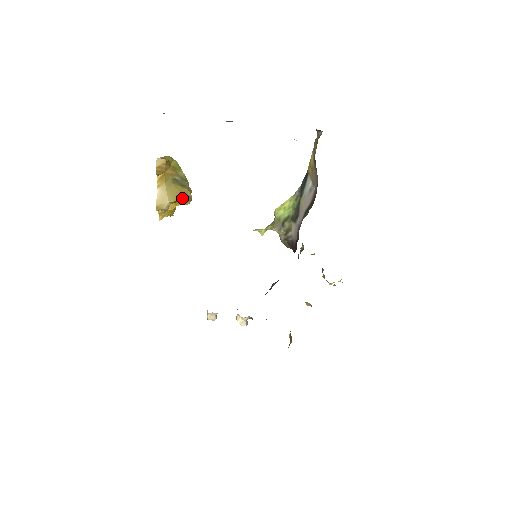
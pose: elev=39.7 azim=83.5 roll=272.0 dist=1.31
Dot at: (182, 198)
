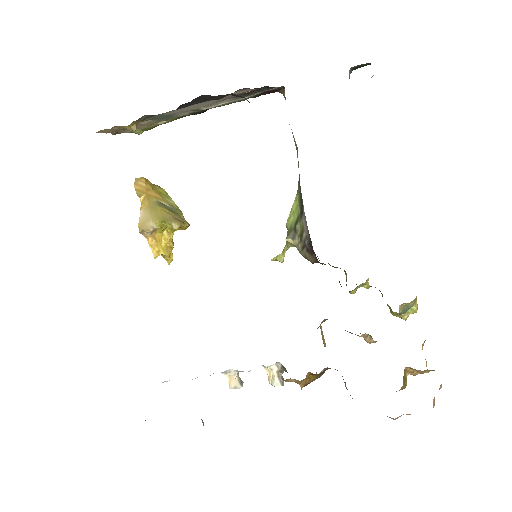
Dot at: (169, 220)
